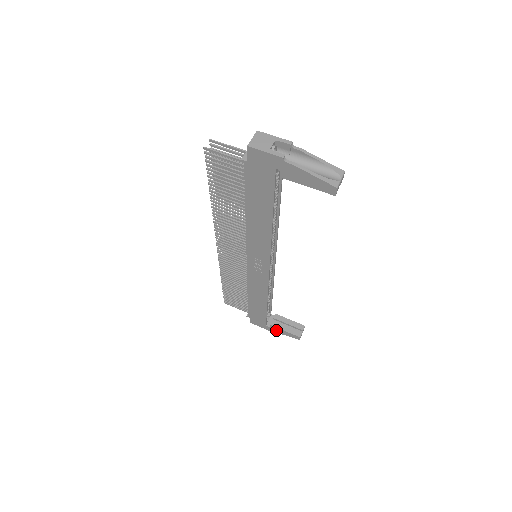
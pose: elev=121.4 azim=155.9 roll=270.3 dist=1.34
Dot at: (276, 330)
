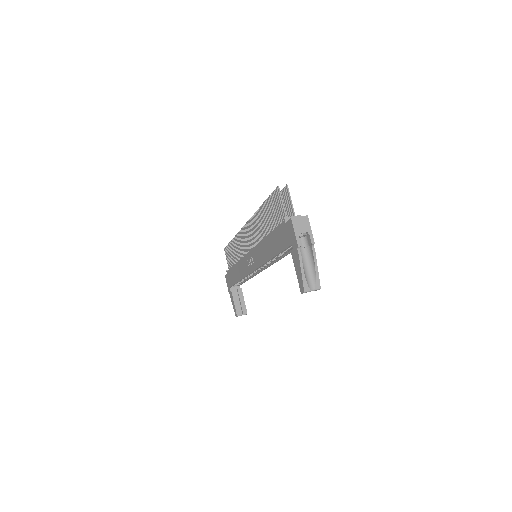
Dot at: (231, 296)
